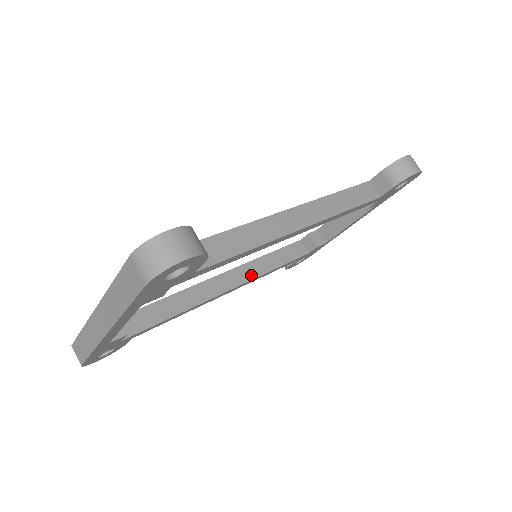
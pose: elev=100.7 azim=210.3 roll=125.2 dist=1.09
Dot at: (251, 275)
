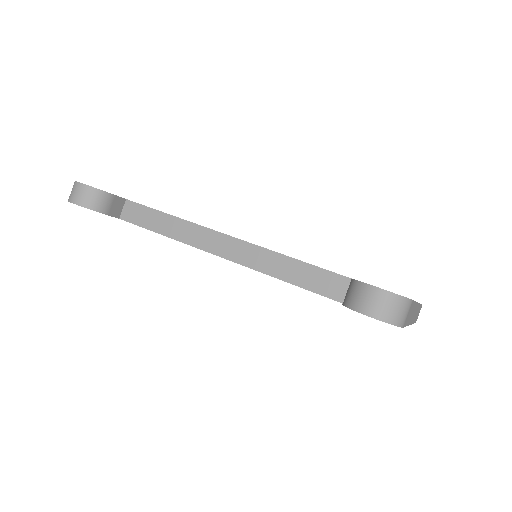
Dot at: occluded
